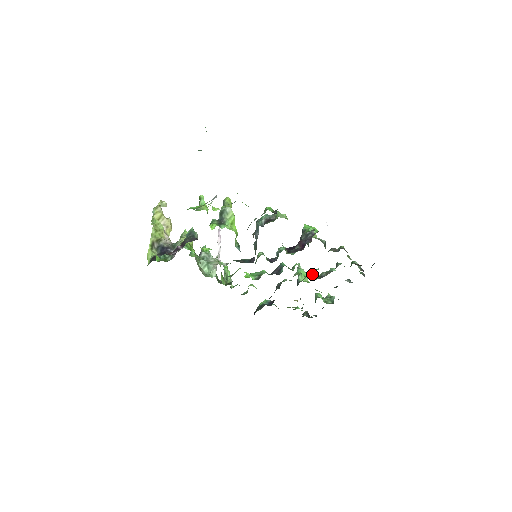
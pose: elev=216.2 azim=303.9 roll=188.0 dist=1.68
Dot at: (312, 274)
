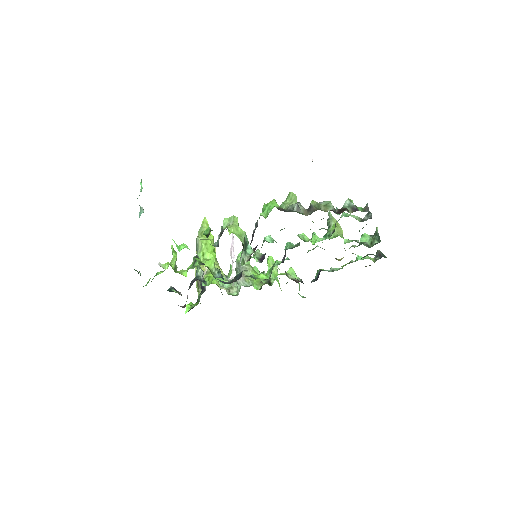
Dot at: occluded
